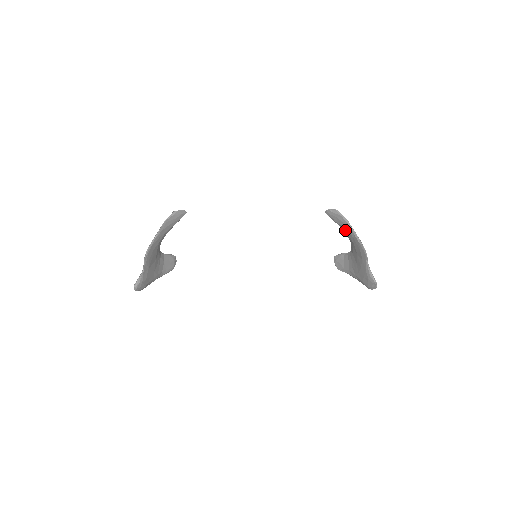
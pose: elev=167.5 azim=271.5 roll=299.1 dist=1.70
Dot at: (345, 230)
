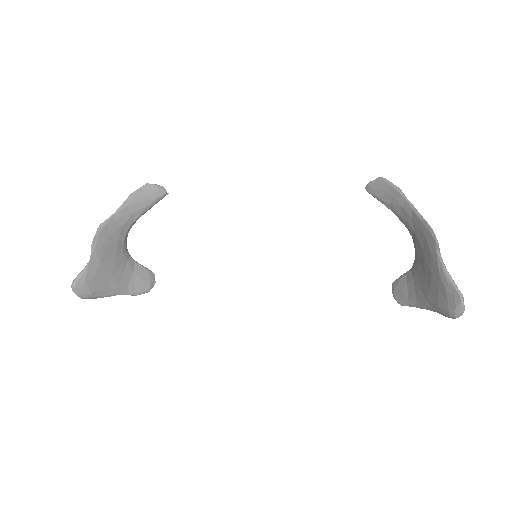
Dot at: (398, 211)
